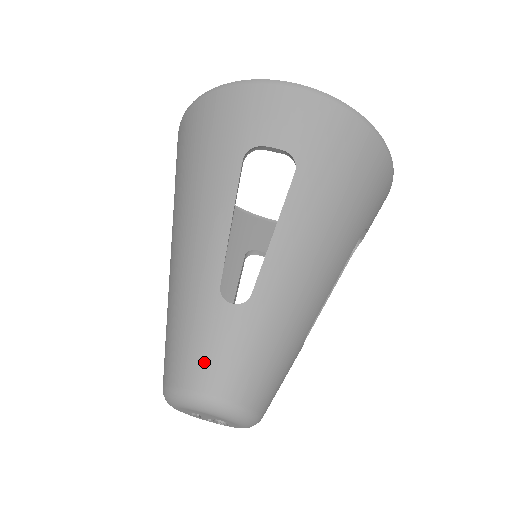
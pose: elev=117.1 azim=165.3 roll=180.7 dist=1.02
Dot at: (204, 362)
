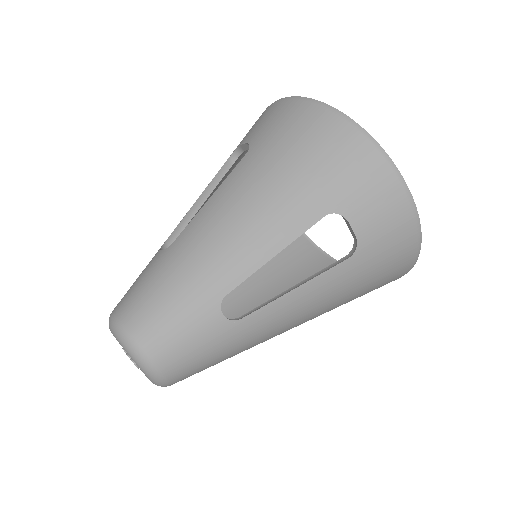
Dot at: (127, 292)
